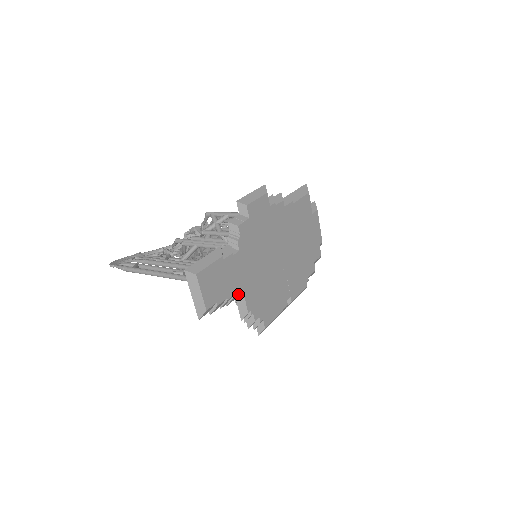
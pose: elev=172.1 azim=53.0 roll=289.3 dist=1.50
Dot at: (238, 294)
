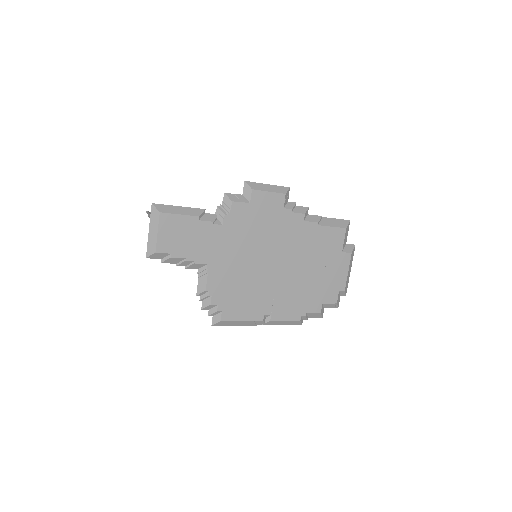
Dot at: (203, 265)
